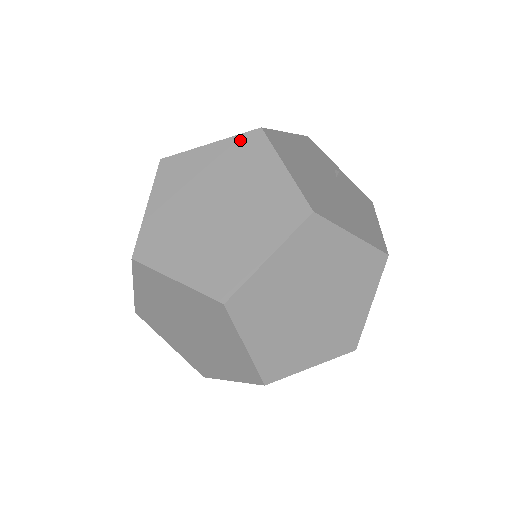
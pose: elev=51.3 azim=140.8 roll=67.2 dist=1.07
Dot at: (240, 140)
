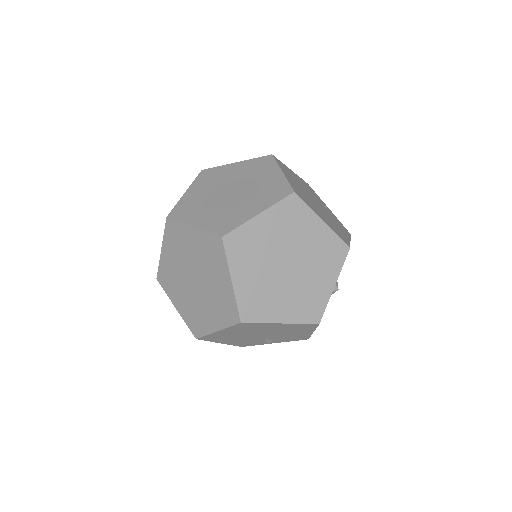
Dot at: (257, 160)
